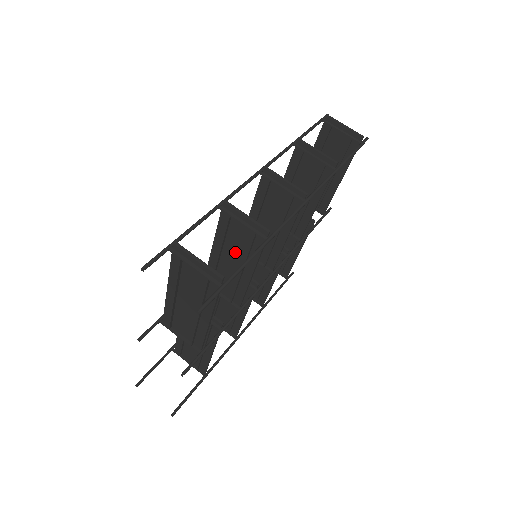
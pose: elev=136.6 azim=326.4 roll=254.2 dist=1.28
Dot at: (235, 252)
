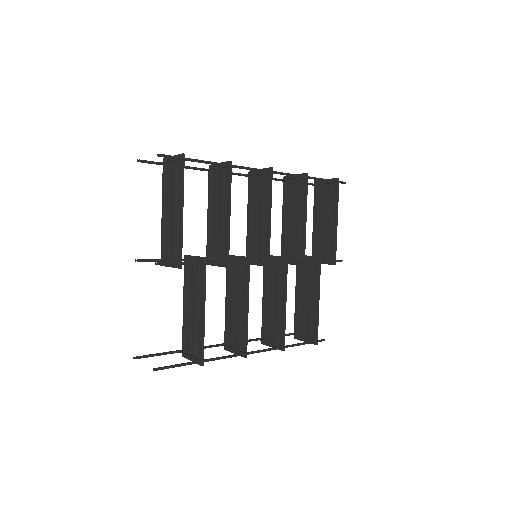
Dot at: (218, 202)
